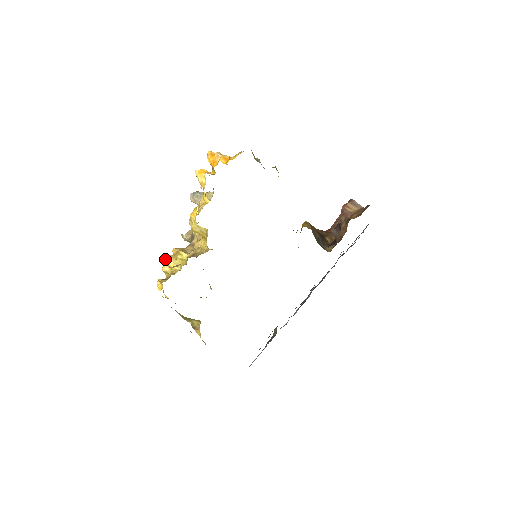
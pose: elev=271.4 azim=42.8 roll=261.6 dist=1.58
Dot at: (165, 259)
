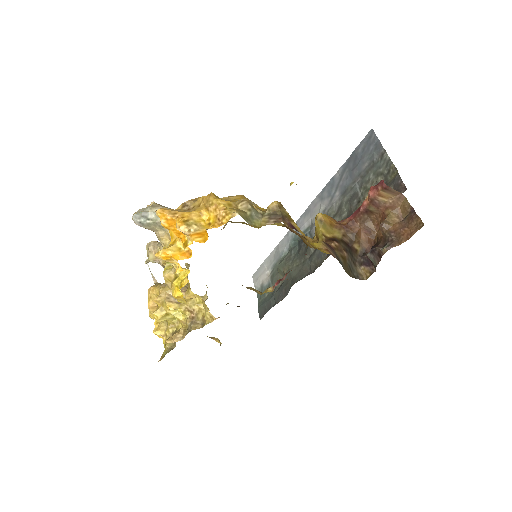
Dot at: (149, 309)
